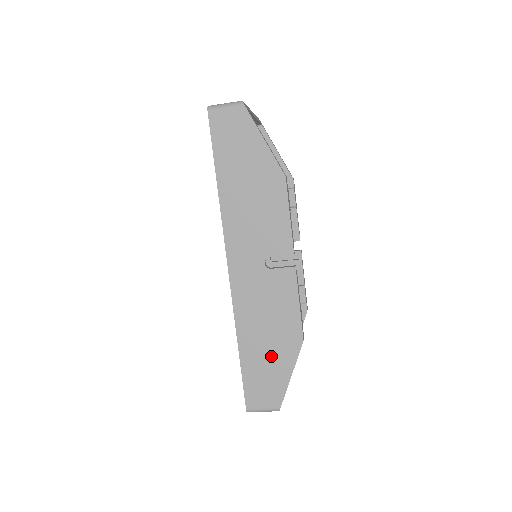
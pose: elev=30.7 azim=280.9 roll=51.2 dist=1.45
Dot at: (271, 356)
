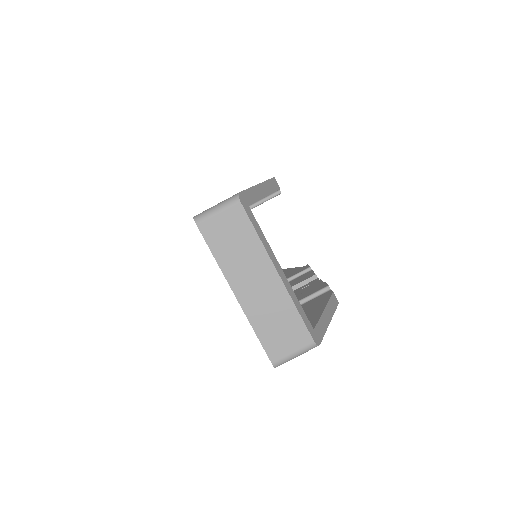
Dot at: occluded
